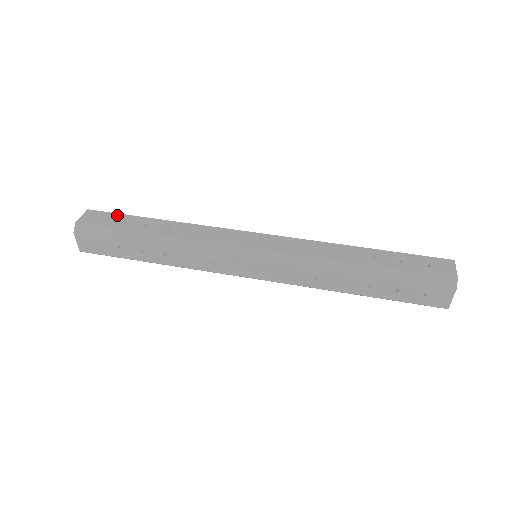
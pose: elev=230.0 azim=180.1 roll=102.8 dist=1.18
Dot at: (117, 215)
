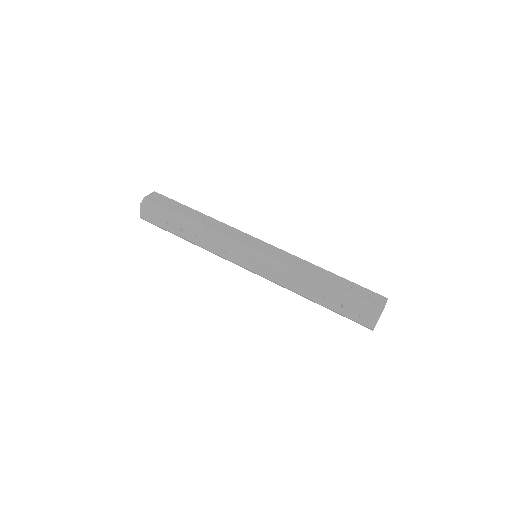
Dot at: (173, 201)
